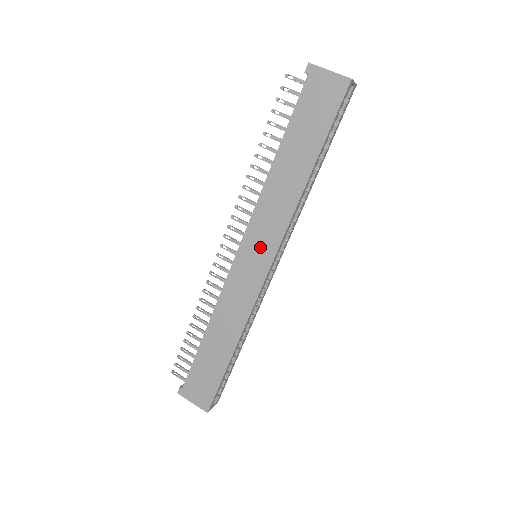
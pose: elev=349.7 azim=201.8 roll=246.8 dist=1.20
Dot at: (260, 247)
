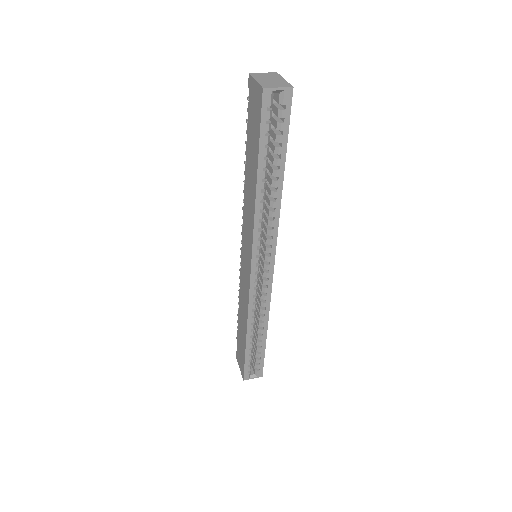
Dot at: (247, 249)
